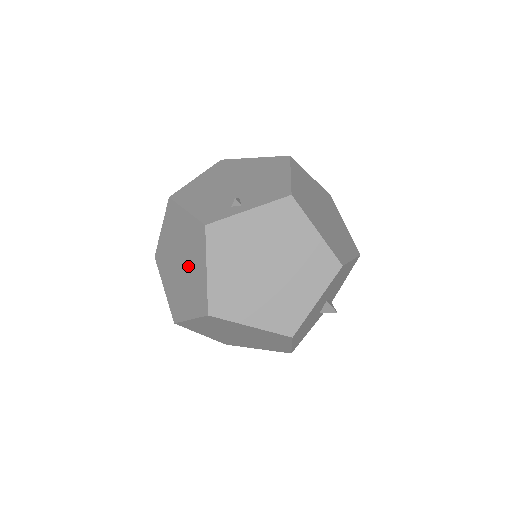
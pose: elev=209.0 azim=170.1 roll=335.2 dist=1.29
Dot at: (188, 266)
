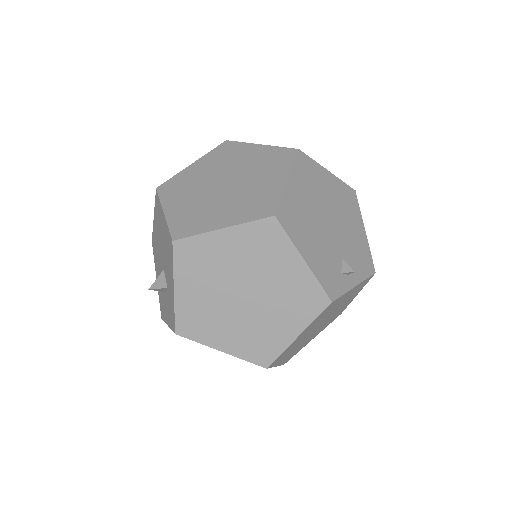
Dot at: (262, 309)
